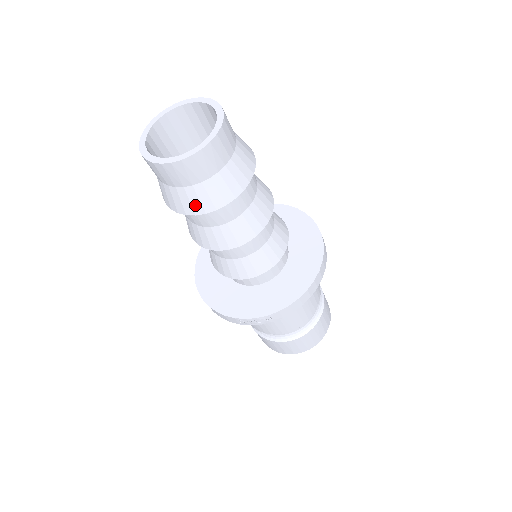
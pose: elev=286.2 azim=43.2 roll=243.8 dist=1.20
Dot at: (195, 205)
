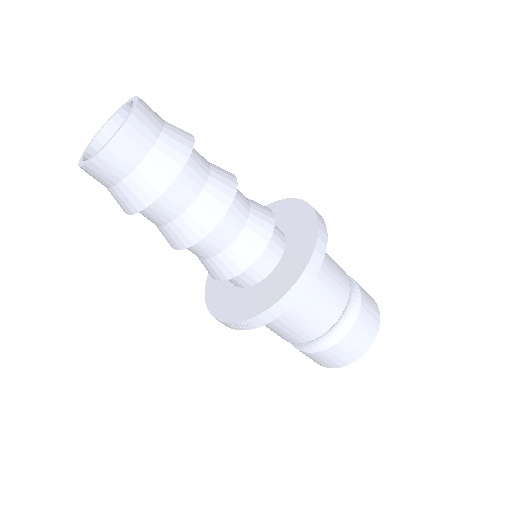
Dot at: (128, 204)
